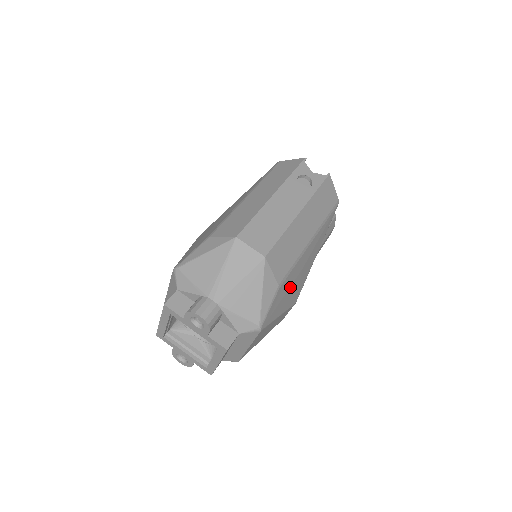
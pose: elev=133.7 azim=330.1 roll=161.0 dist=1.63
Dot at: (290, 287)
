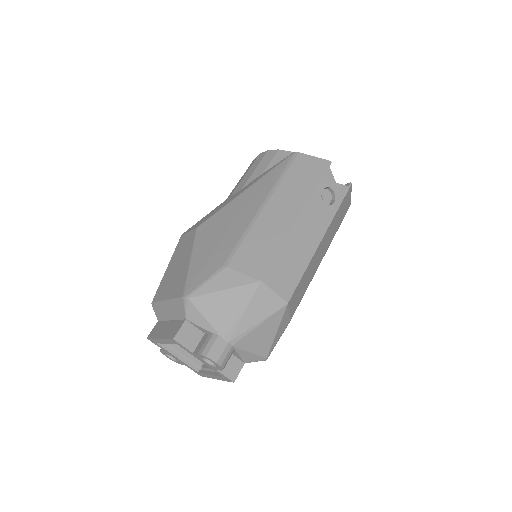
Dot at: occluded
